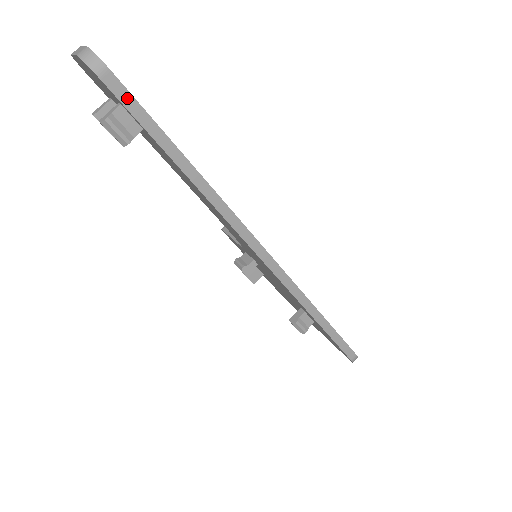
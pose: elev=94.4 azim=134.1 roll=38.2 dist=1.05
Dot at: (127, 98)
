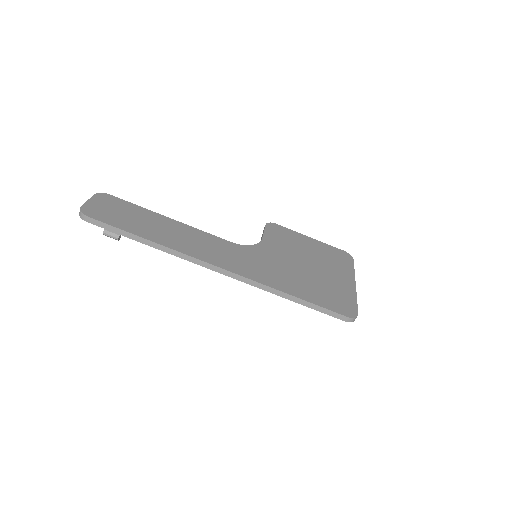
Dot at: (101, 224)
